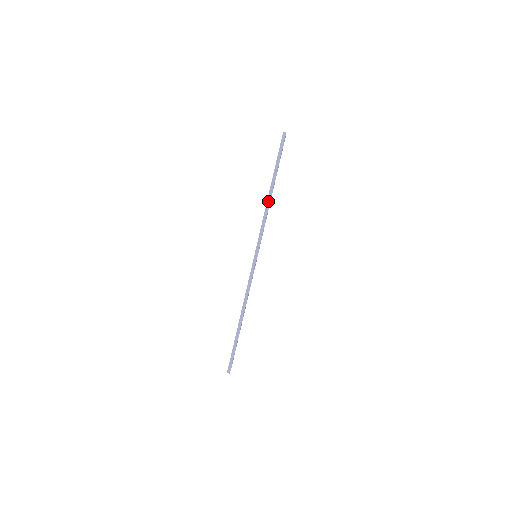
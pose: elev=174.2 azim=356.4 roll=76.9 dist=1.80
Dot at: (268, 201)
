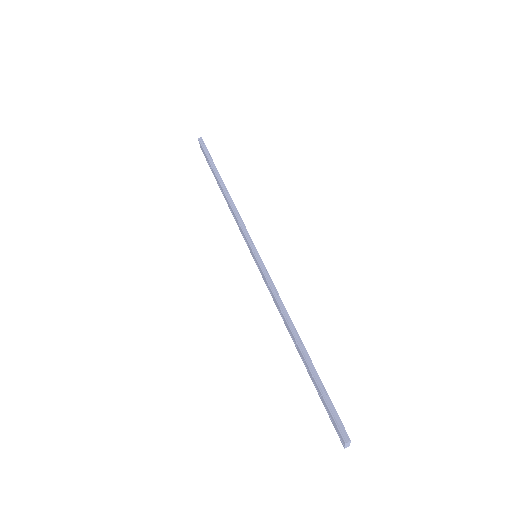
Dot at: (226, 194)
